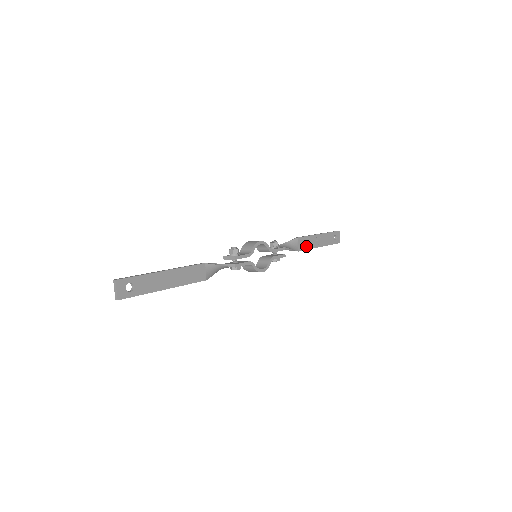
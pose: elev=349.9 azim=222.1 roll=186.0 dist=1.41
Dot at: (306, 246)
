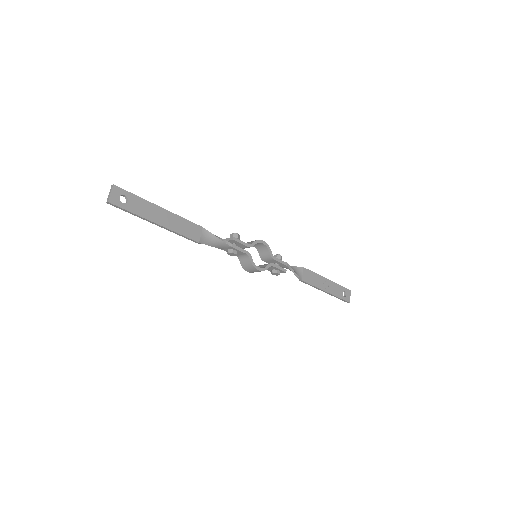
Dot at: (311, 281)
